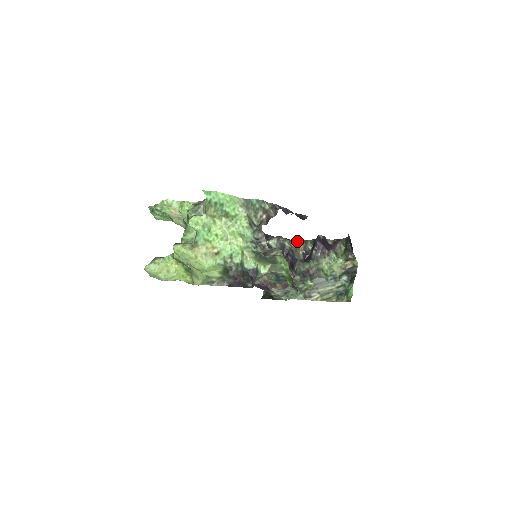
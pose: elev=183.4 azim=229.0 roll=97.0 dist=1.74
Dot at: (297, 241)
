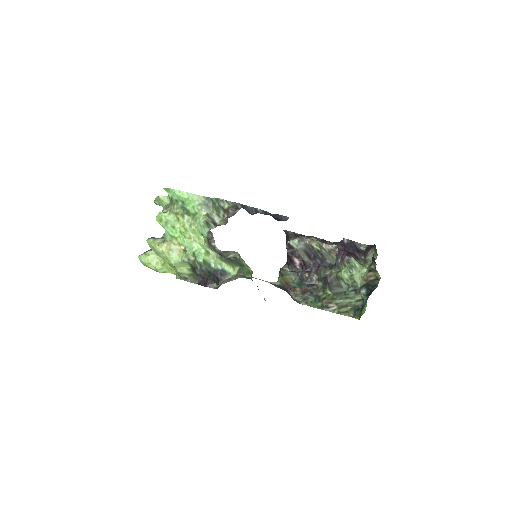
Dot at: (335, 243)
